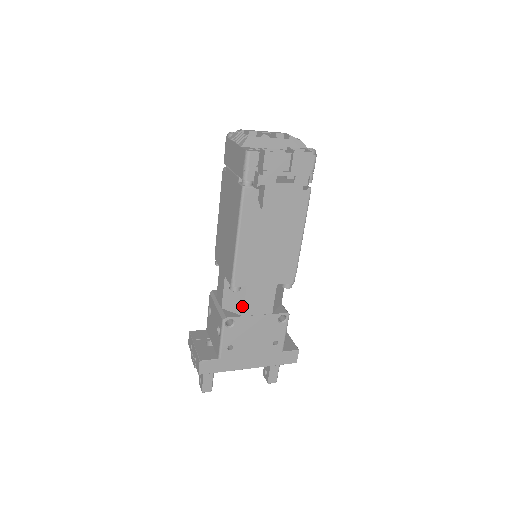
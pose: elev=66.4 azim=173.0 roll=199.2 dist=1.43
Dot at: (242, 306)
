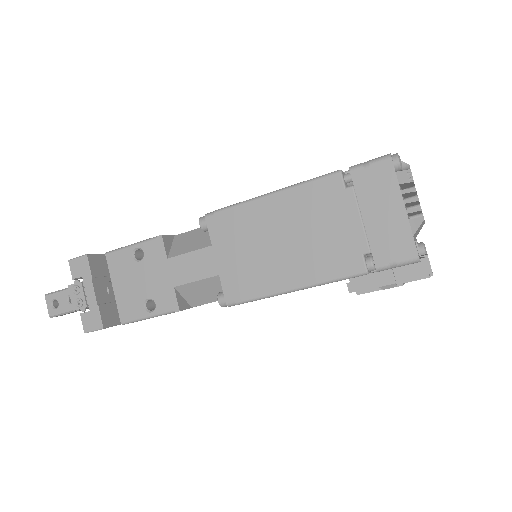
Dot at: (203, 303)
